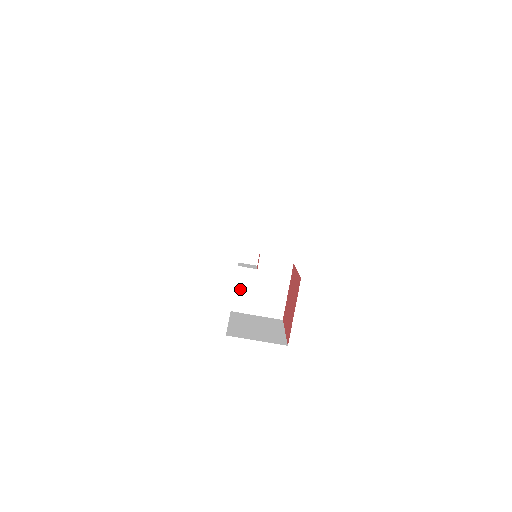
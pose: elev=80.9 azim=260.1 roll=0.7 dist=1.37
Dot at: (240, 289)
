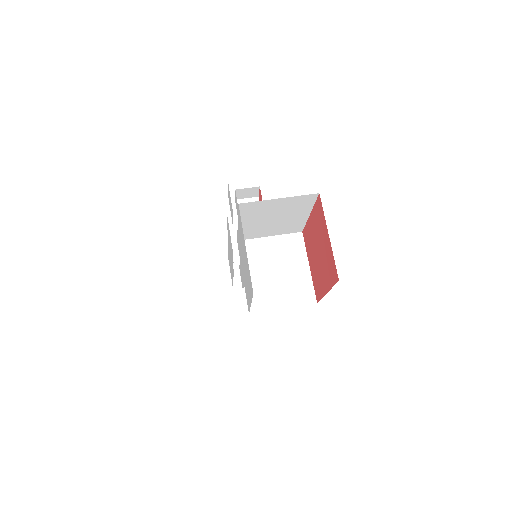
Dot at: occluded
